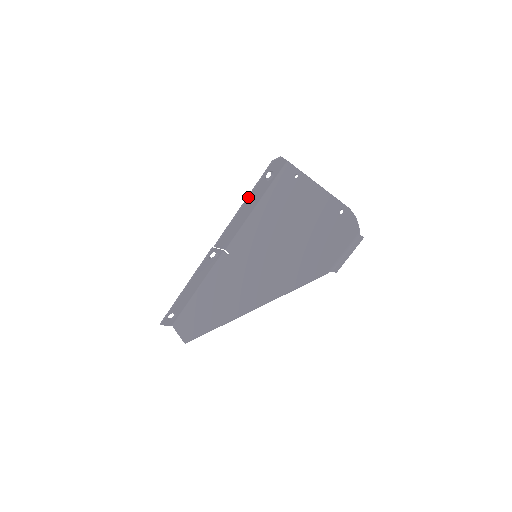
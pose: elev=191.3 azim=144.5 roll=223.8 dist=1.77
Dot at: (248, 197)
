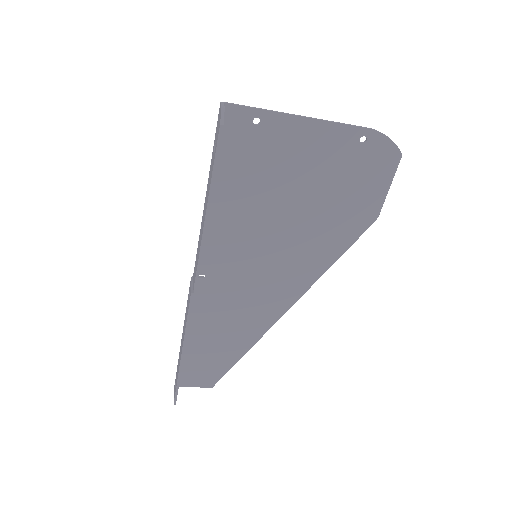
Dot at: (210, 202)
